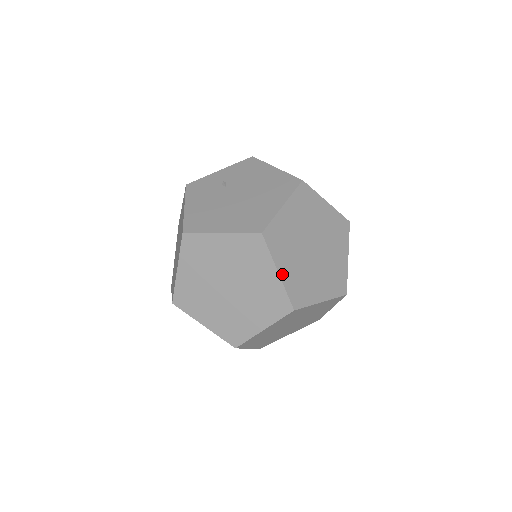
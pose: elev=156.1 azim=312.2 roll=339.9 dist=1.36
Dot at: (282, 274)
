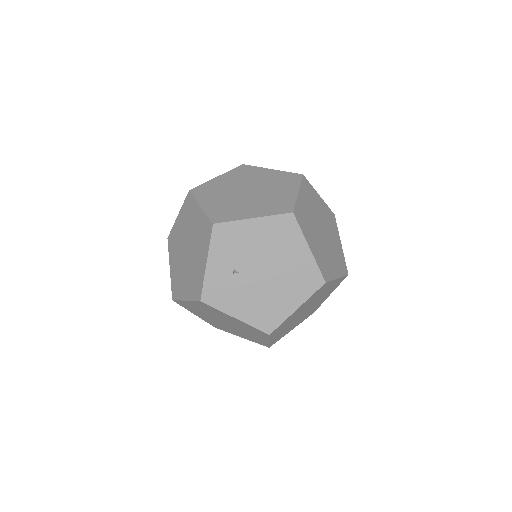
Dot at: (338, 275)
